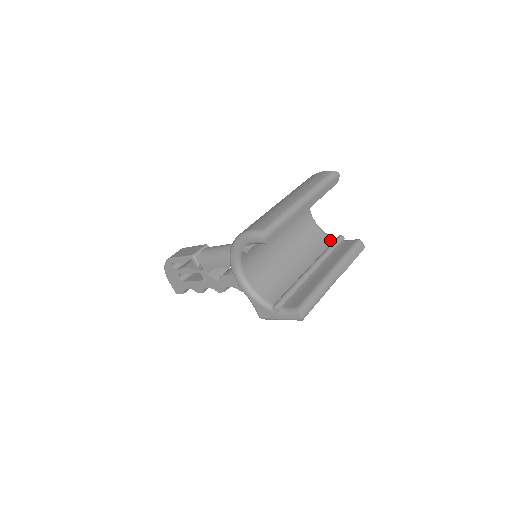
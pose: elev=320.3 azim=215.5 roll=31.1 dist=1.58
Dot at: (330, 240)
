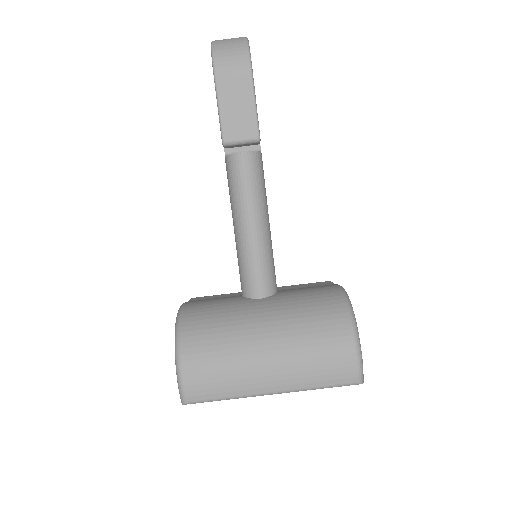
Dot at: occluded
